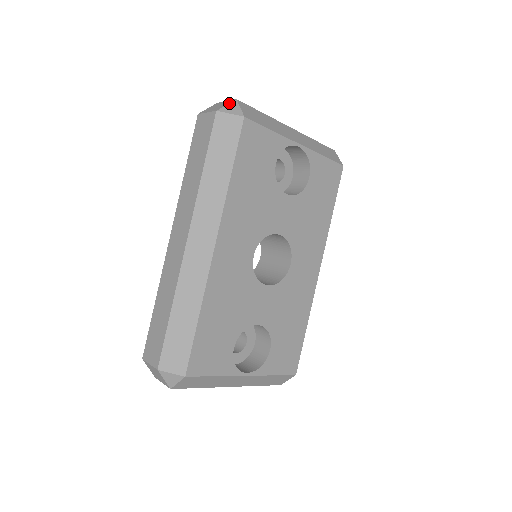
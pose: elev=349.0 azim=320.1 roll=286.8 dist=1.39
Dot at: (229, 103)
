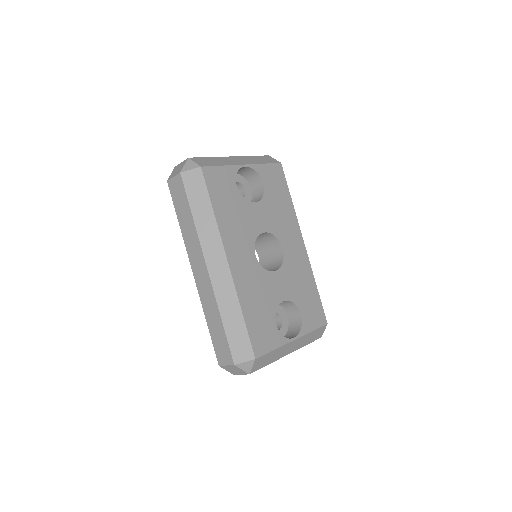
Dot at: (185, 163)
